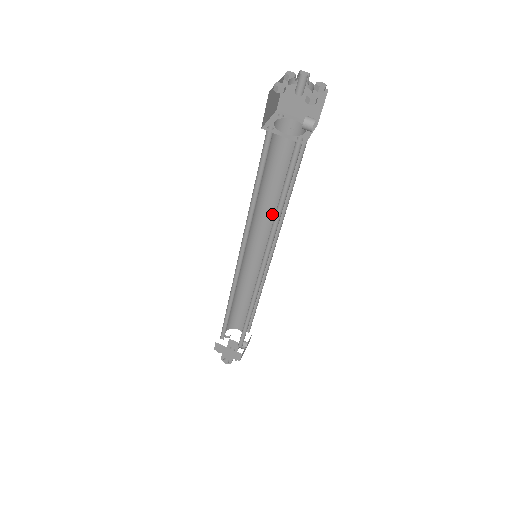
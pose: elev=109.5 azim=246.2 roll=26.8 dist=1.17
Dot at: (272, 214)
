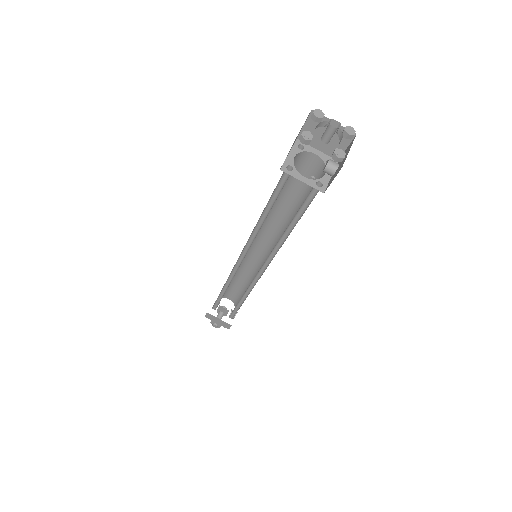
Dot at: (277, 224)
